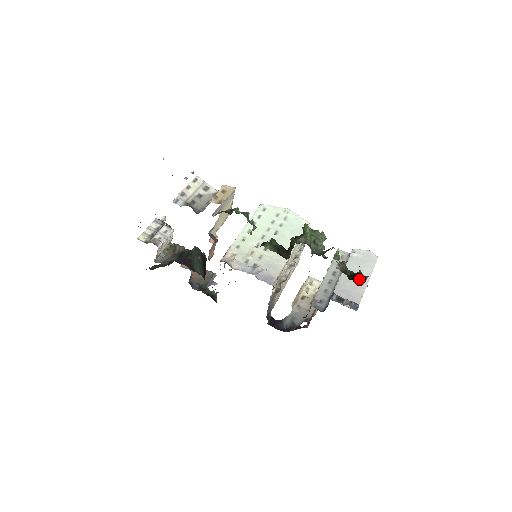
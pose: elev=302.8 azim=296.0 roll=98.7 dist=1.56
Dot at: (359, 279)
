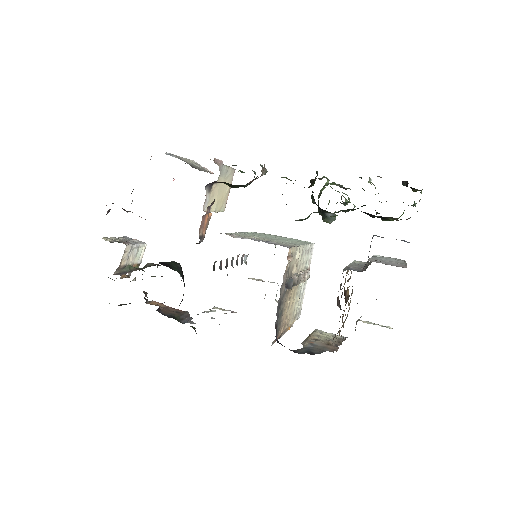
Dot at: (394, 261)
